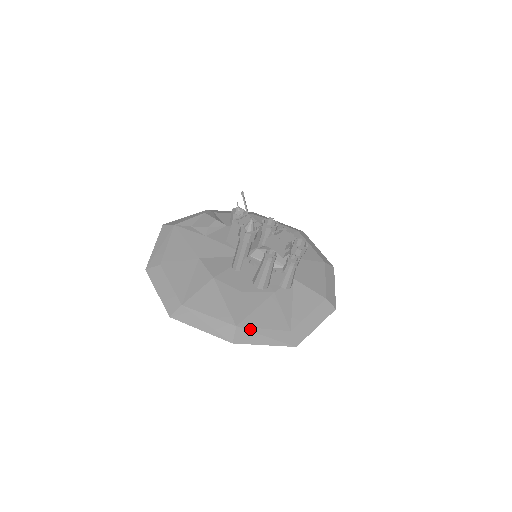
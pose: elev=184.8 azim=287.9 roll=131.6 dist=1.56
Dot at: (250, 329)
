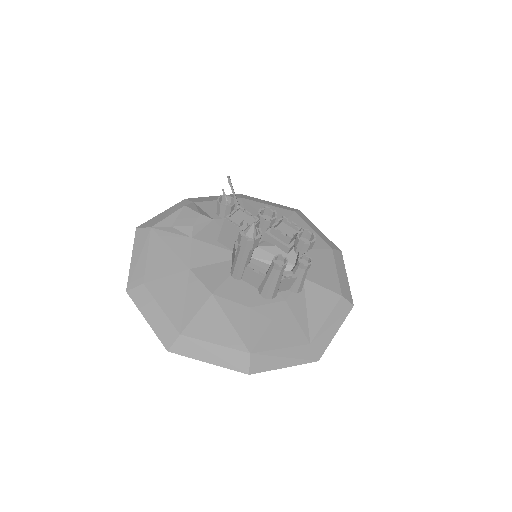
Dot at: (266, 353)
